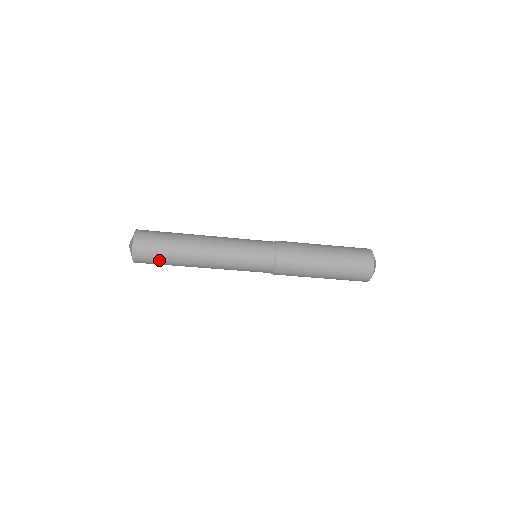
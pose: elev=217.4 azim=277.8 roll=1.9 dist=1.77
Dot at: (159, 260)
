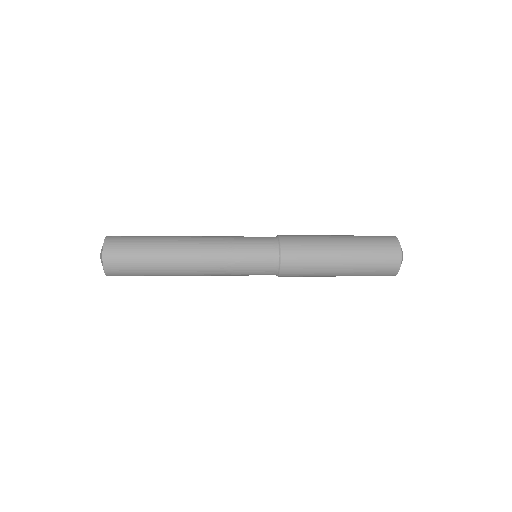
Dot at: (137, 268)
